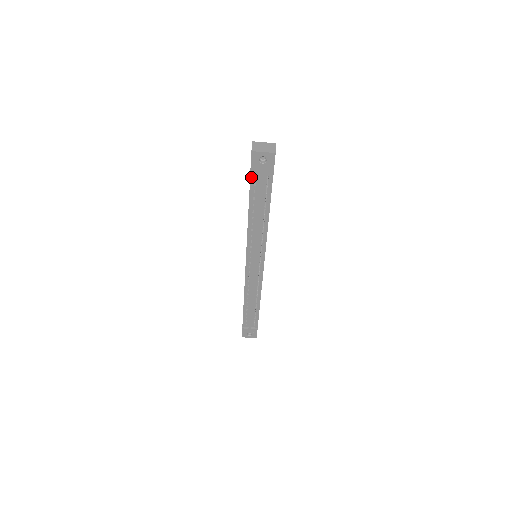
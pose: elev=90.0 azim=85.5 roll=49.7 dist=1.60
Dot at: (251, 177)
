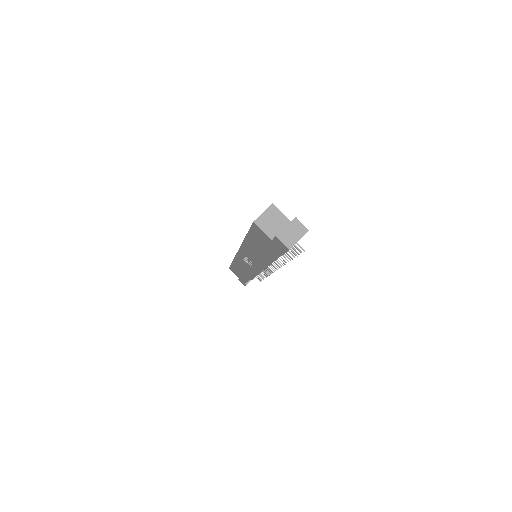
Dot at: (279, 253)
